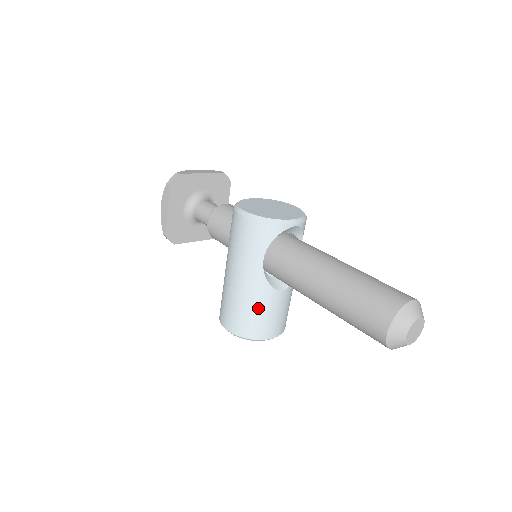
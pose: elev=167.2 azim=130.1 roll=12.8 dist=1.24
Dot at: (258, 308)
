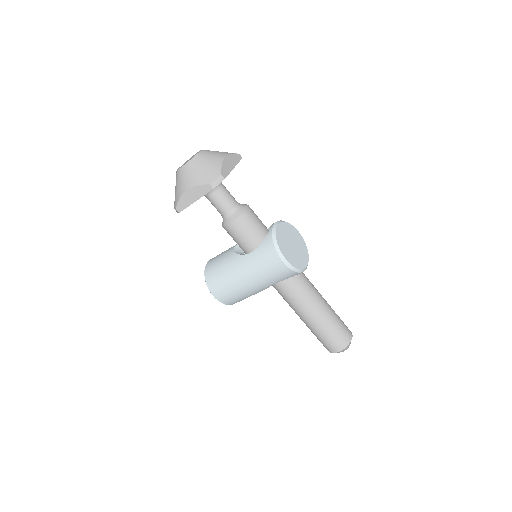
Dot at: (249, 296)
